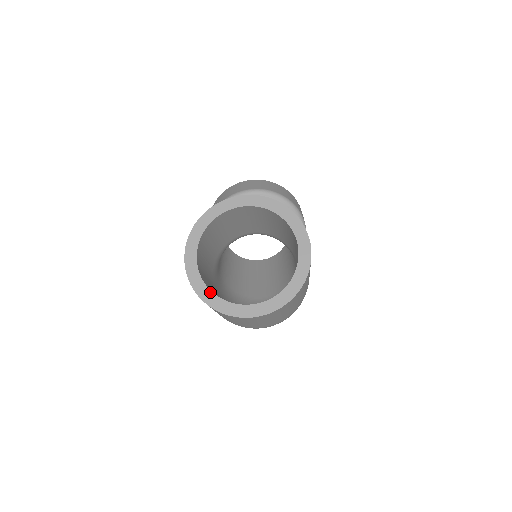
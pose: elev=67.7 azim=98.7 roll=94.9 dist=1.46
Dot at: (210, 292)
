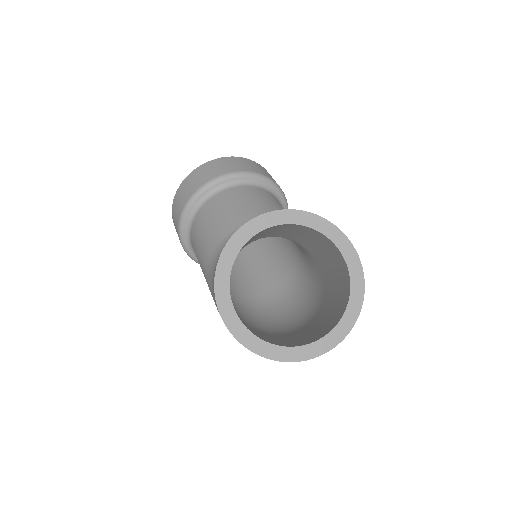
Dot at: (261, 341)
